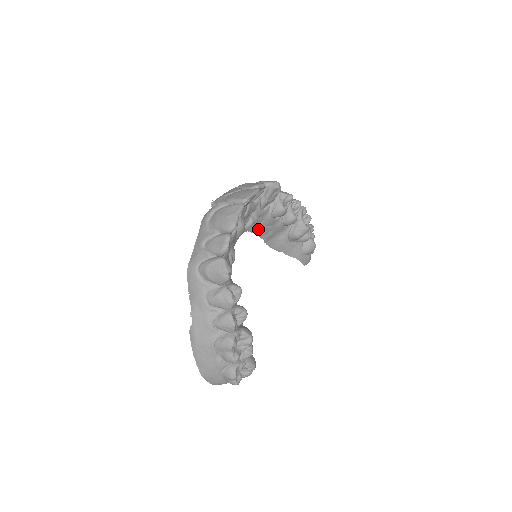
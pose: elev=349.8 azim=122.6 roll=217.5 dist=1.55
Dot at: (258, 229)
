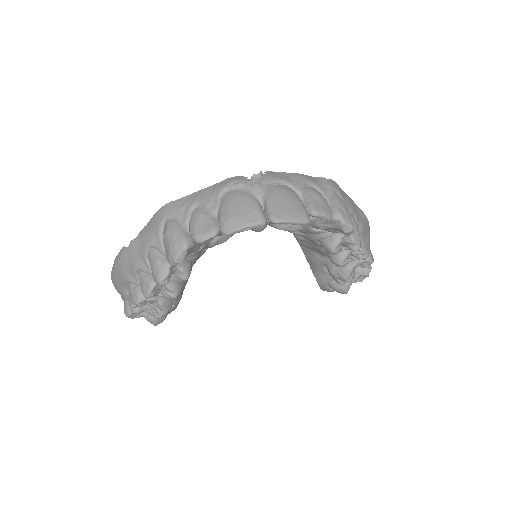
Dot at: occluded
